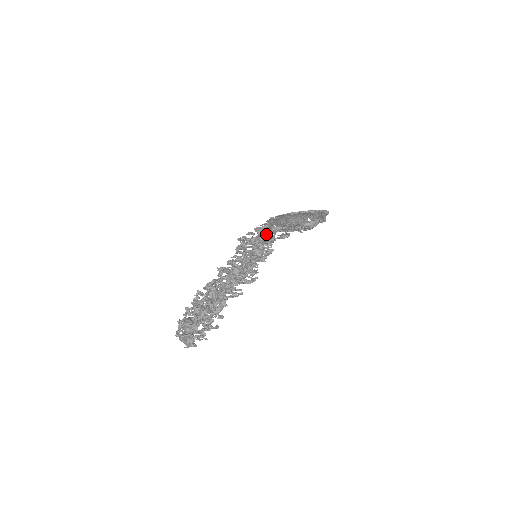
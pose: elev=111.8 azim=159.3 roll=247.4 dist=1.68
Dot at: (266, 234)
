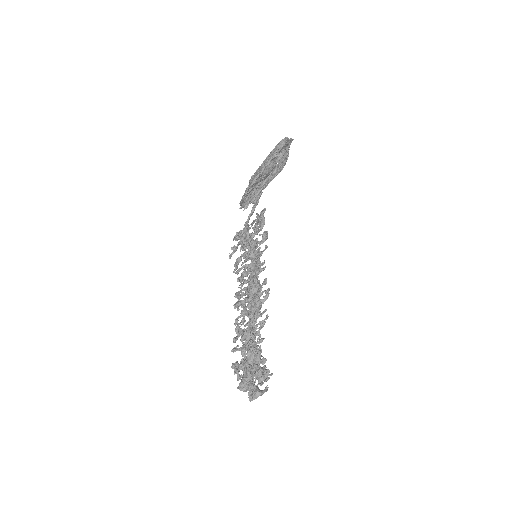
Dot at: (250, 216)
